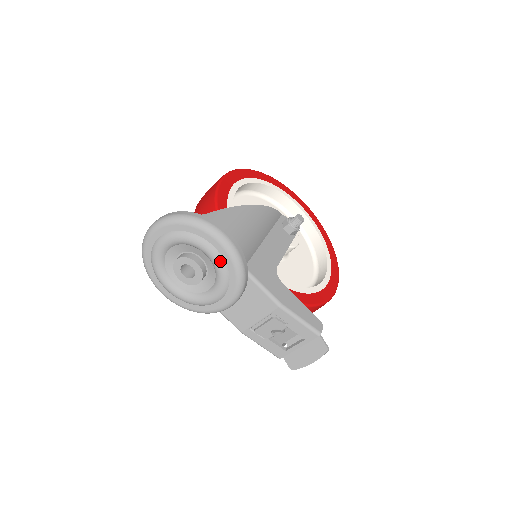
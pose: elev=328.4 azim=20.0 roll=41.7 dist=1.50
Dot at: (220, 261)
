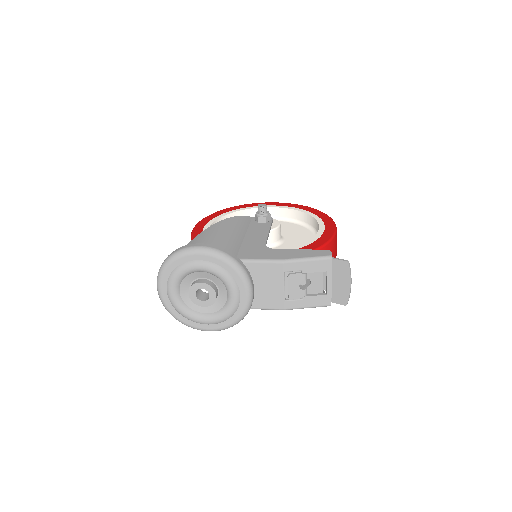
Dot at: (211, 266)
